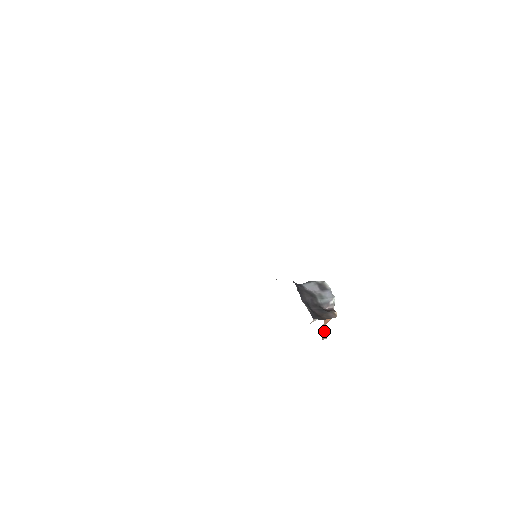
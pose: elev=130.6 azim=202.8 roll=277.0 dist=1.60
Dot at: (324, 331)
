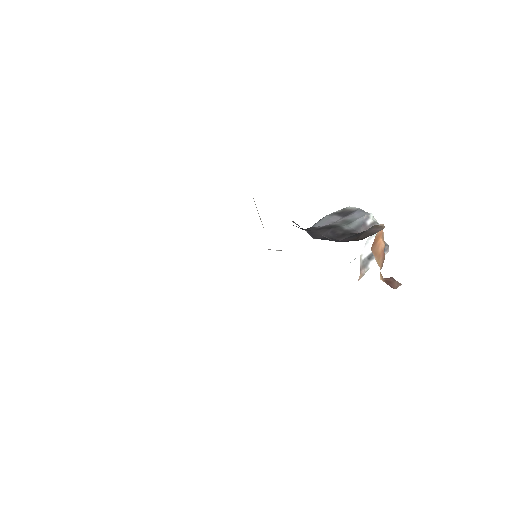
Dot at: (391, 278)
